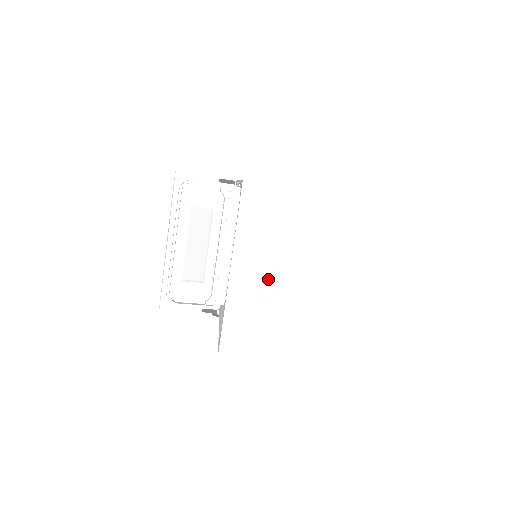
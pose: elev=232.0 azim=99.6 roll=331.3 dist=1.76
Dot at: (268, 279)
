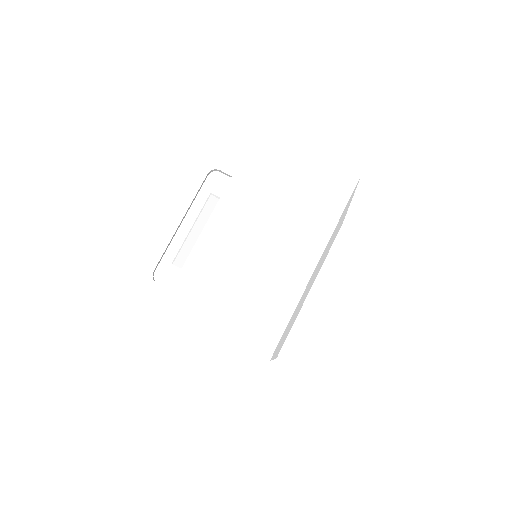
Dot at: (248, 237)
